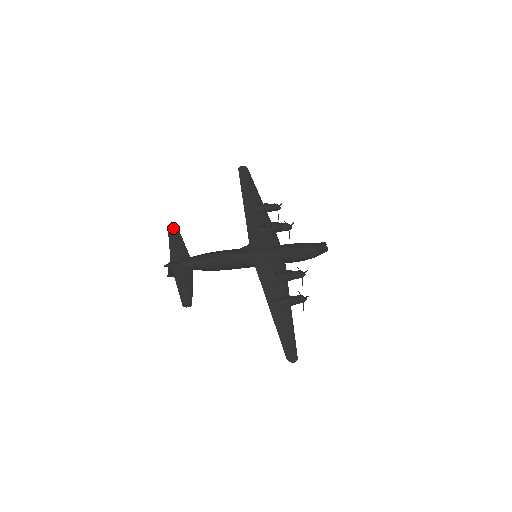
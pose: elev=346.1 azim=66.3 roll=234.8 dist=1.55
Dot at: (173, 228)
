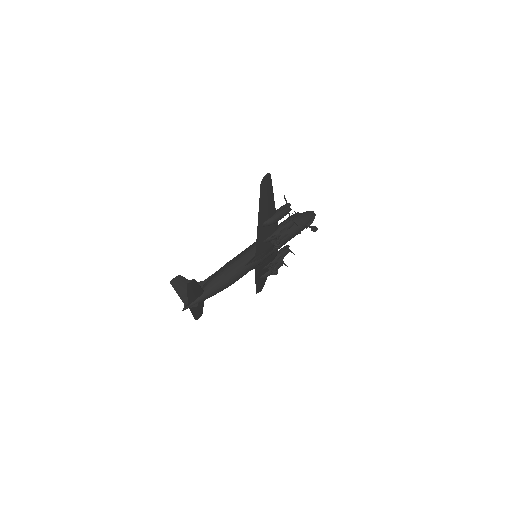
Dot at: (191, 284)
